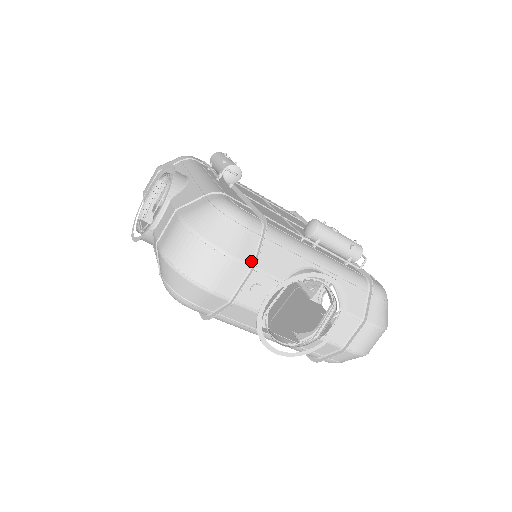
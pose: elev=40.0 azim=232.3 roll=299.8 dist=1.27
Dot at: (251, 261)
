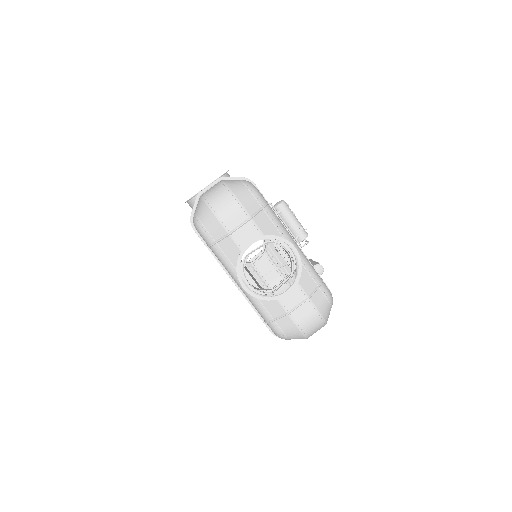
Dot at: occluded
